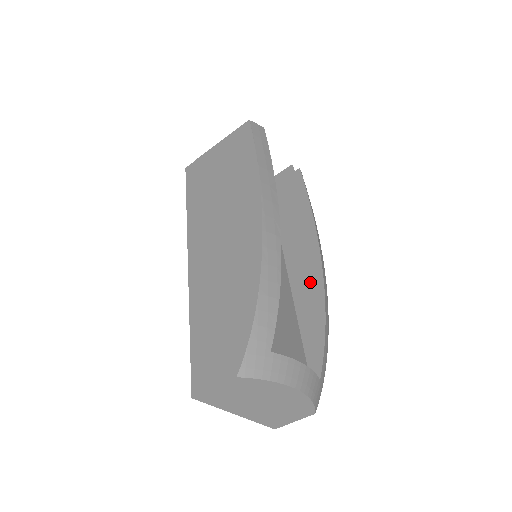
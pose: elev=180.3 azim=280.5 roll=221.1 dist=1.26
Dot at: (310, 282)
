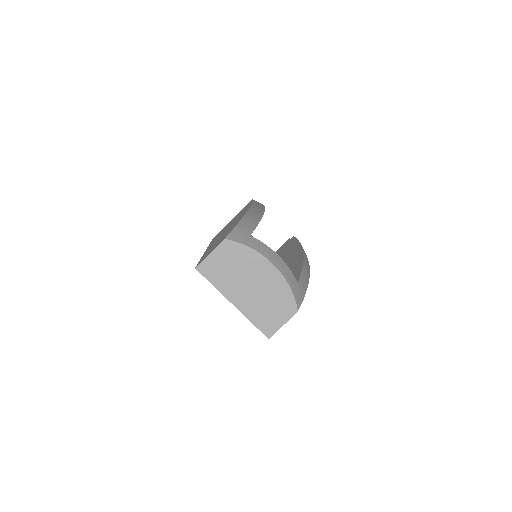
Dot at: (295, 260)
